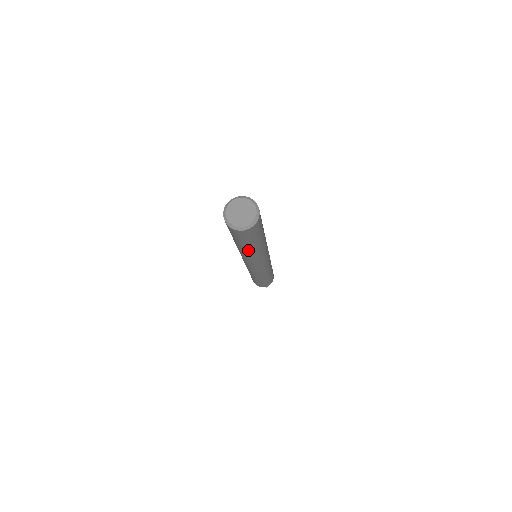
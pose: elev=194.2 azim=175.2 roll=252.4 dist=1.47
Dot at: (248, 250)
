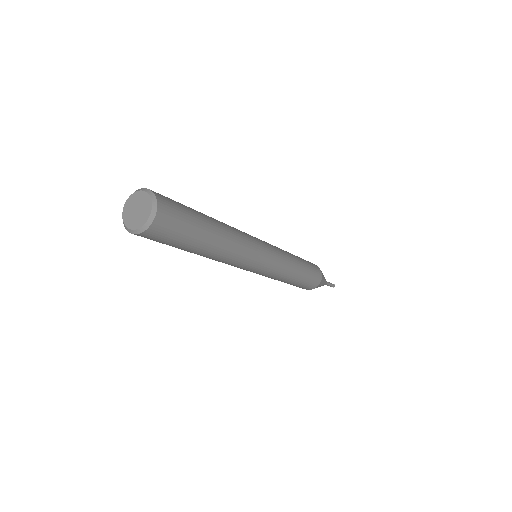
Dot at: occluded
